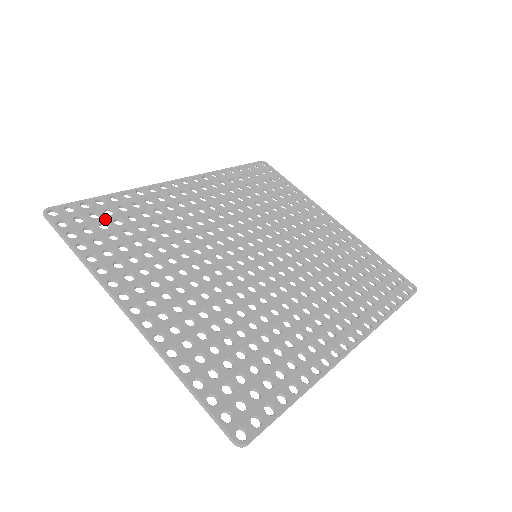
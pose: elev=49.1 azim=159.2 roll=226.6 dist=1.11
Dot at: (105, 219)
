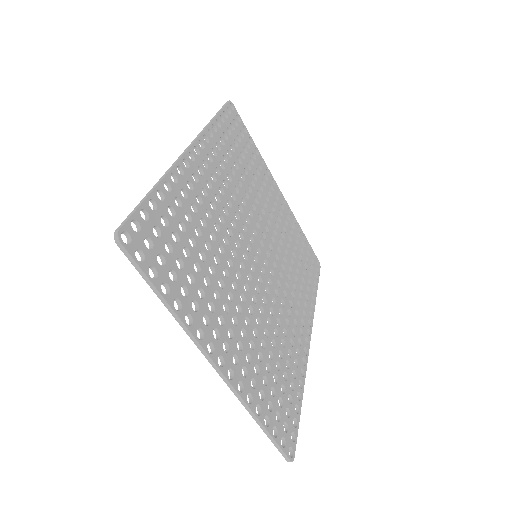
Dot at: (166, 236)
